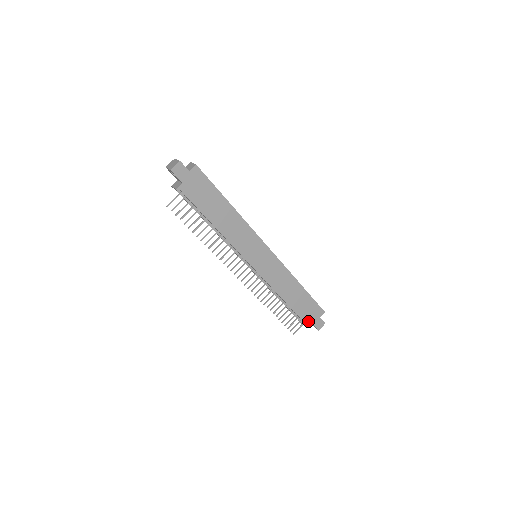
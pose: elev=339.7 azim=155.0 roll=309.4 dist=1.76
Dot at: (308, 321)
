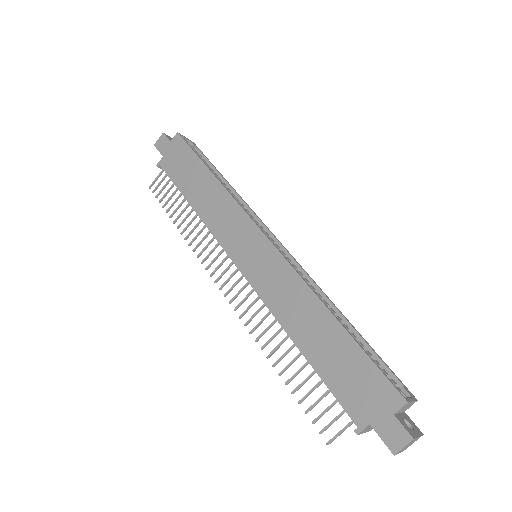
Dot at: (360, 415)
